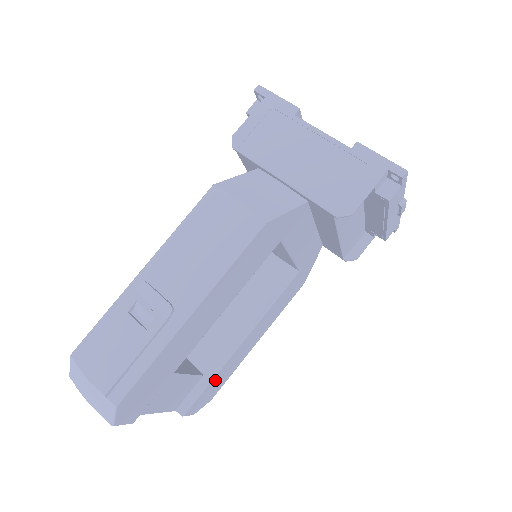
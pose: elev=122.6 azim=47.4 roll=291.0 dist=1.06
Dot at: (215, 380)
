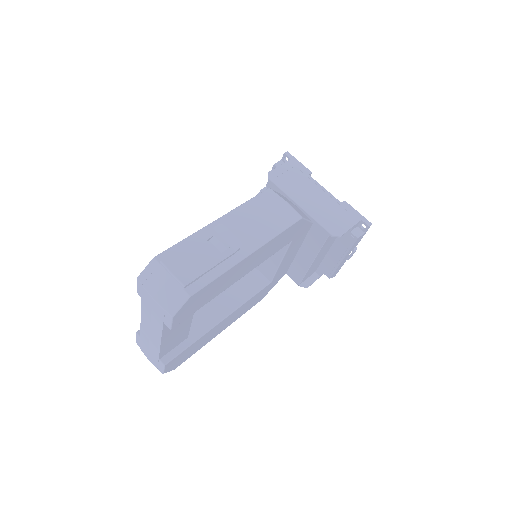
Dot at: (193, 345)
